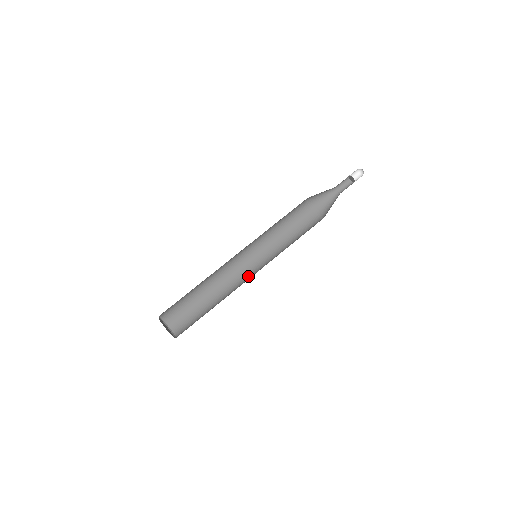
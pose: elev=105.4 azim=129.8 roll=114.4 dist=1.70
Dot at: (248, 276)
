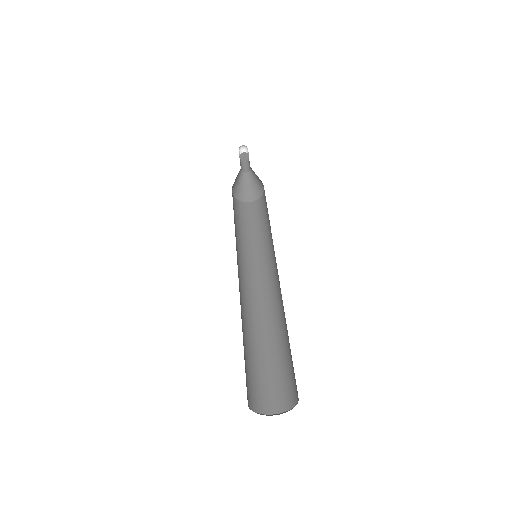
Dot at: (272, 282)
